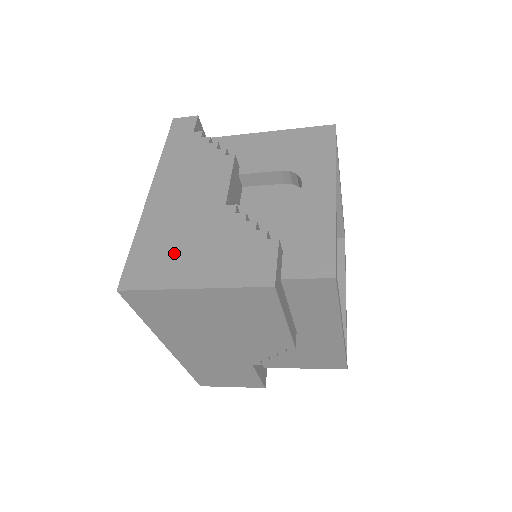
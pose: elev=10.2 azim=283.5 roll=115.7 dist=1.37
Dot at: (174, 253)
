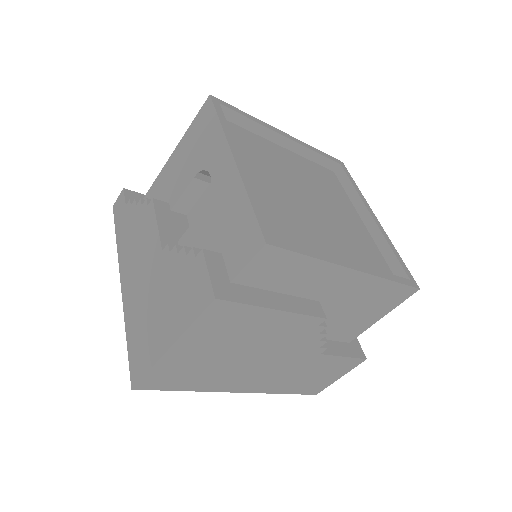
Dot at: (149, 325)
